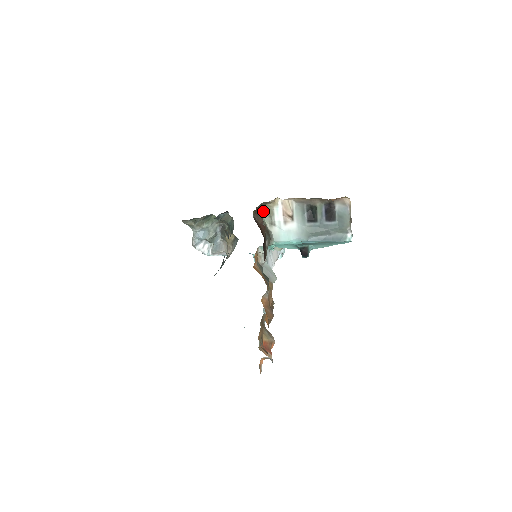
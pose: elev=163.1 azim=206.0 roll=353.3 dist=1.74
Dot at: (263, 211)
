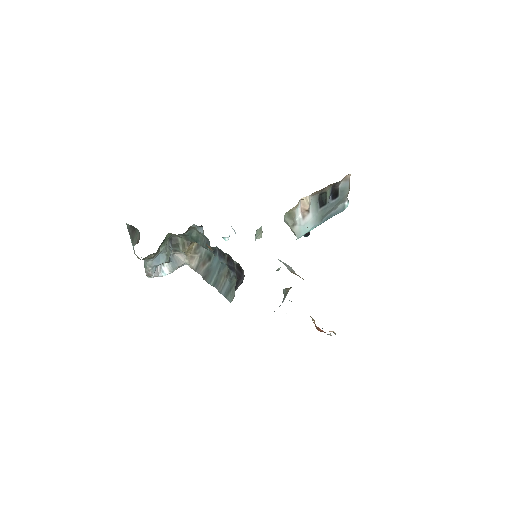
Dot at: (285, 217)
